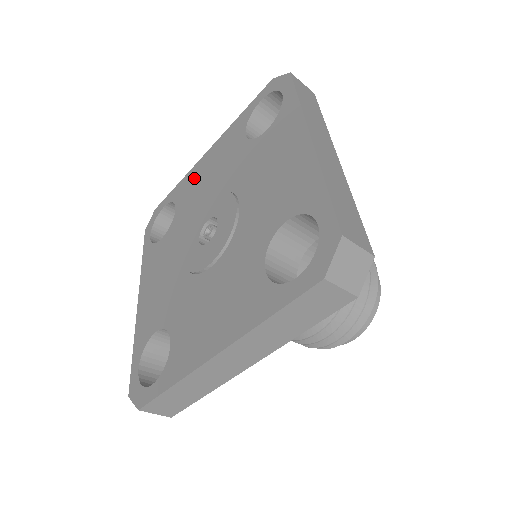
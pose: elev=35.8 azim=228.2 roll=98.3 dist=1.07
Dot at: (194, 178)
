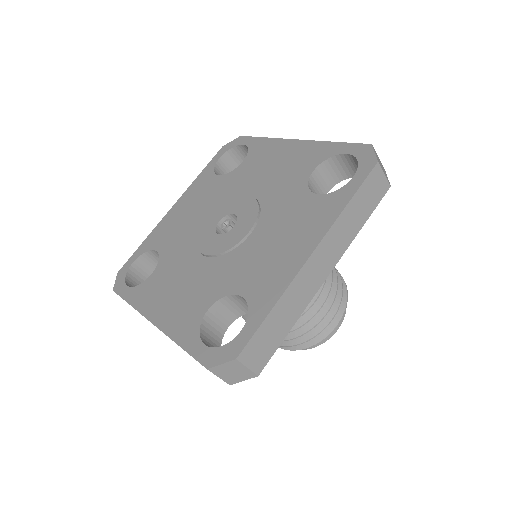
Dot at: (270, 152)
